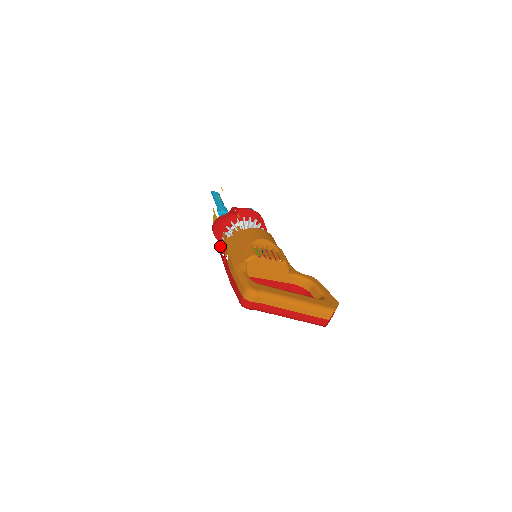
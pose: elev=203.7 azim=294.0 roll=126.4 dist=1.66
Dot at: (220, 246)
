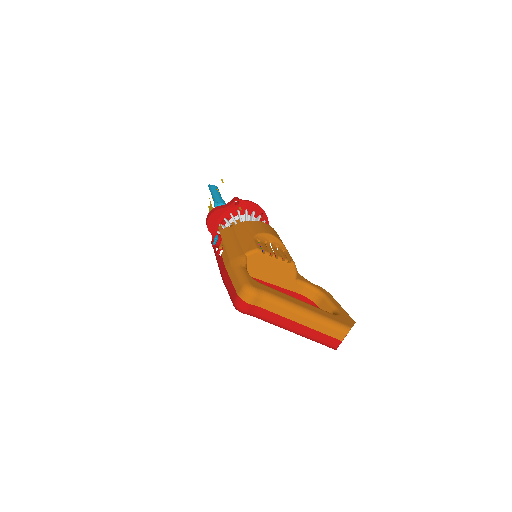
Dot at: occluded
